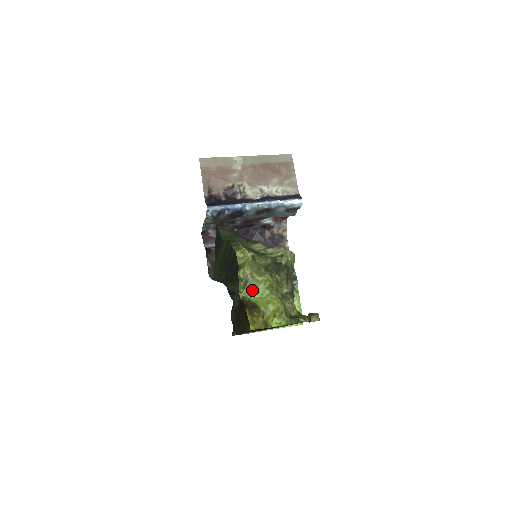
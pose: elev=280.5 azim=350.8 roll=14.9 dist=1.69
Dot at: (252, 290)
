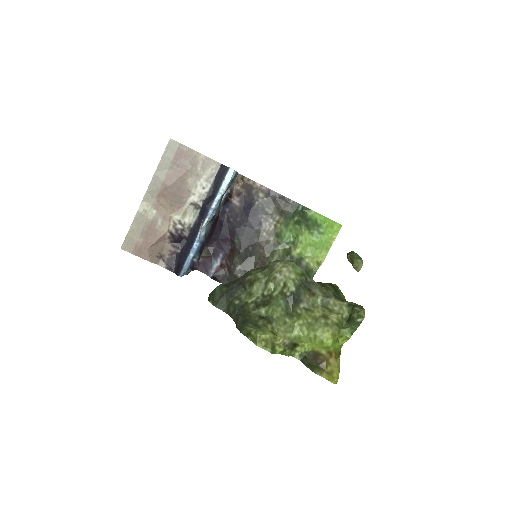
Dot at: (299, 344)
